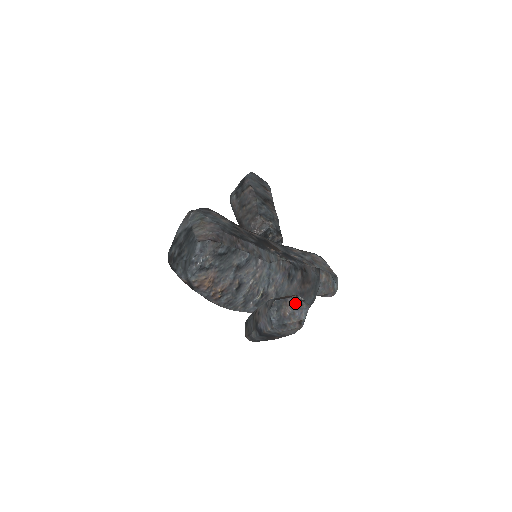
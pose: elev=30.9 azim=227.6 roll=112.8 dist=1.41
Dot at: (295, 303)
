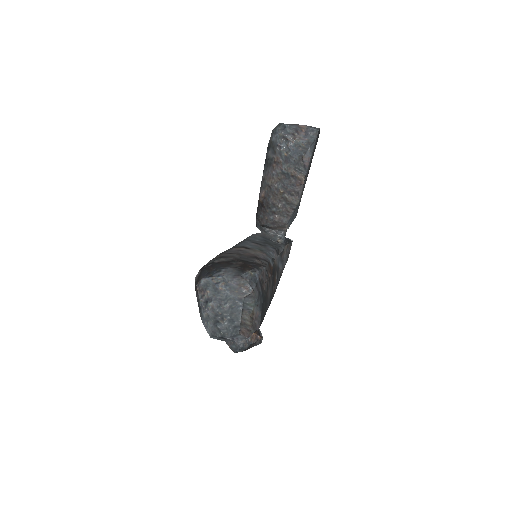
Dot at: (257, 344)
